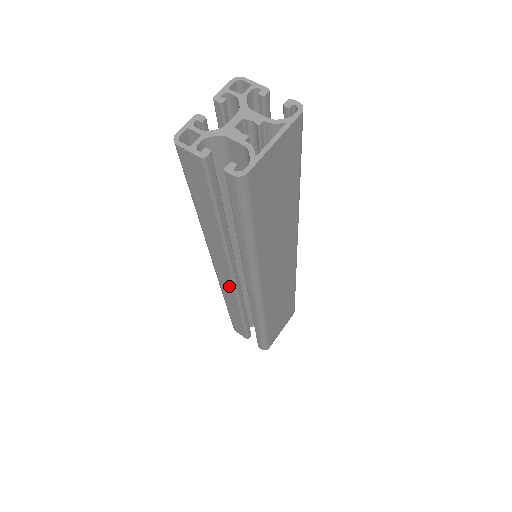
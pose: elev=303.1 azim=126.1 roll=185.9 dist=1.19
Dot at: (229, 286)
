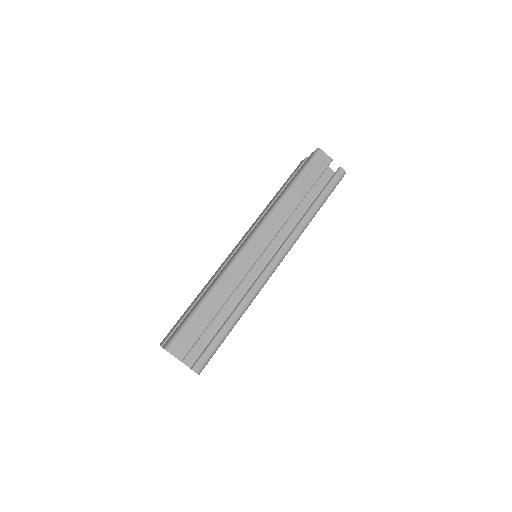
Dot at: occluded
